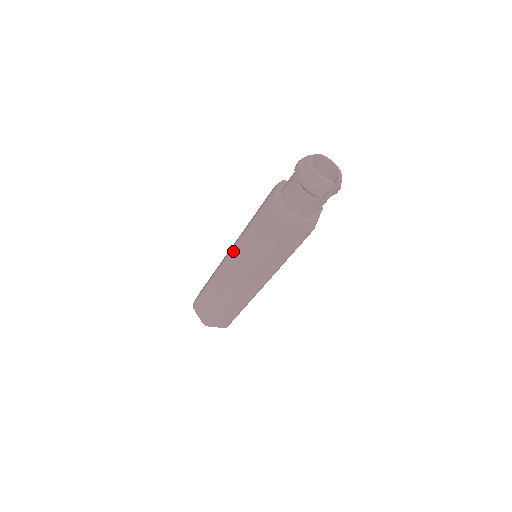
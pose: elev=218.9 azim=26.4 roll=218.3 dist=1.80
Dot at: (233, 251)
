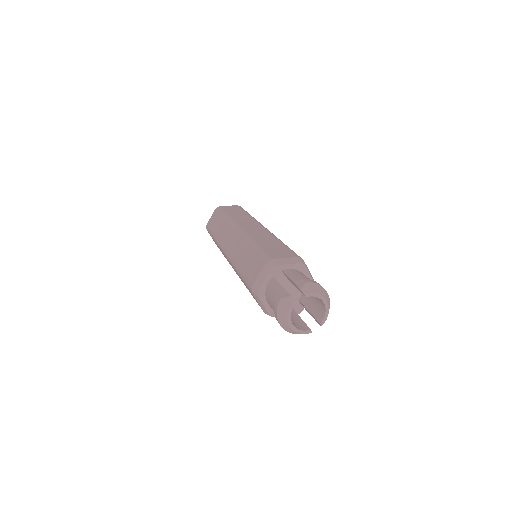
Dot at: (229, 261)
